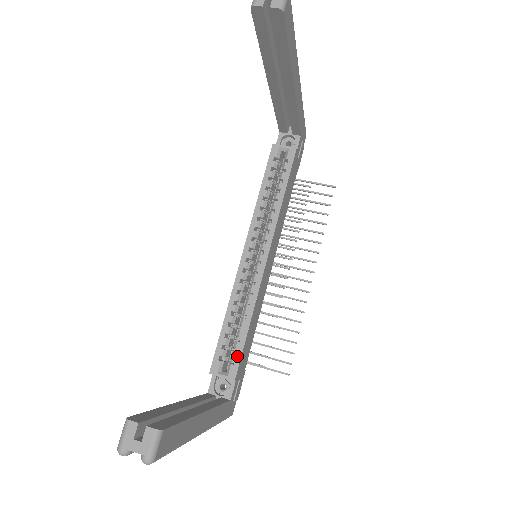
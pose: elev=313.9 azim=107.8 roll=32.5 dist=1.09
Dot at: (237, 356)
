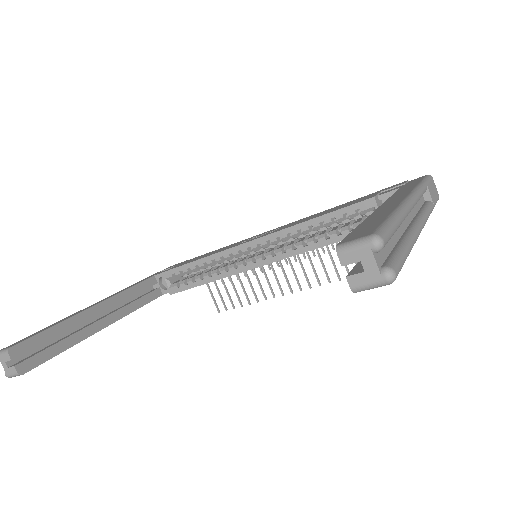
Dot at: (184, 287)
